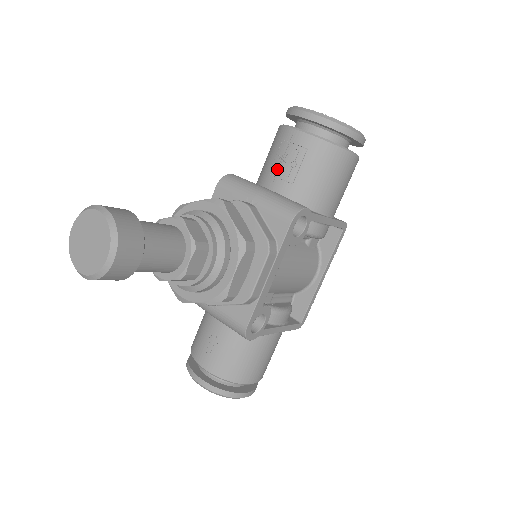
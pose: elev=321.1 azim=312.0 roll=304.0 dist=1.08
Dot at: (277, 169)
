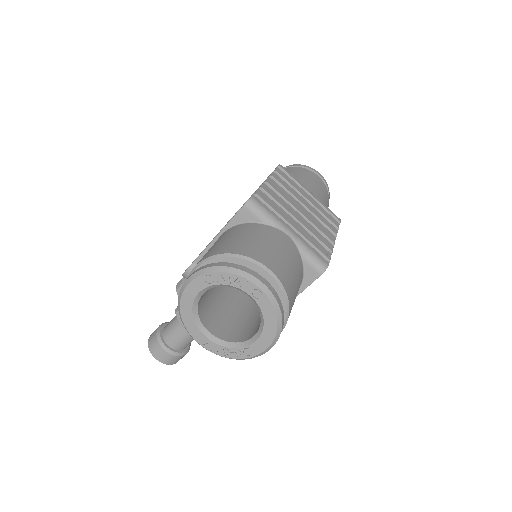
Dot at: occluded
